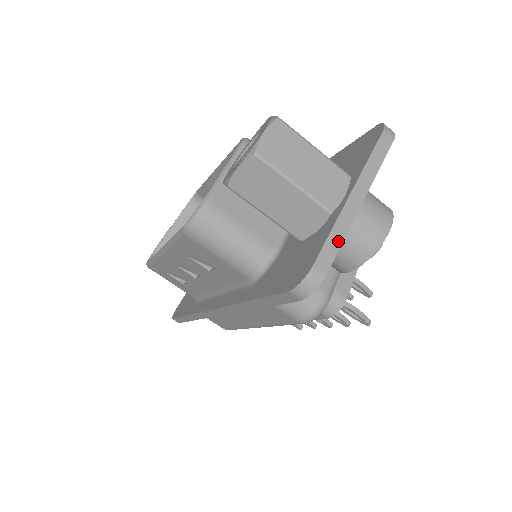
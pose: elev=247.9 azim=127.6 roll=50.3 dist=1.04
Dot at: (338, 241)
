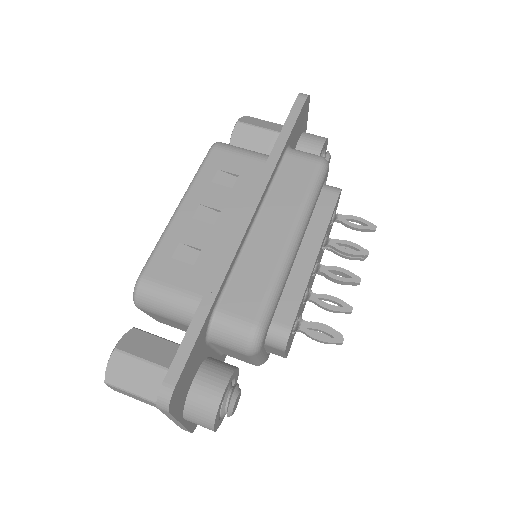
Dot at: occluded
